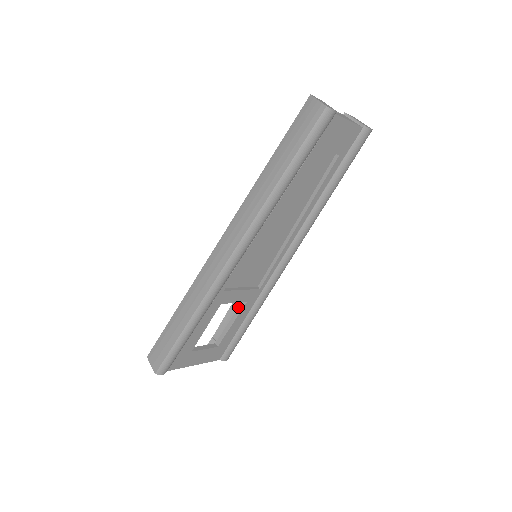
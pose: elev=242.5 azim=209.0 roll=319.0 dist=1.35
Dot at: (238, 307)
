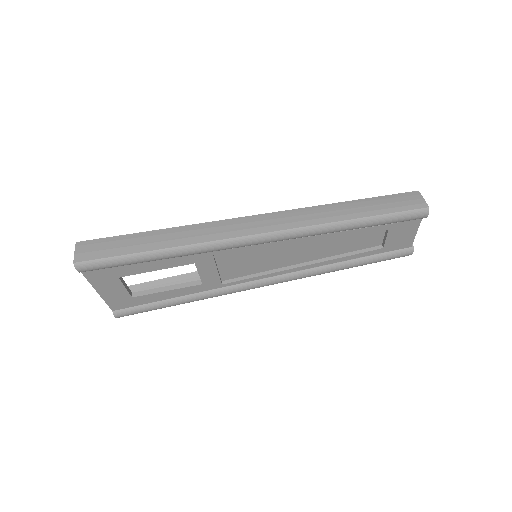
Dot at: occluded
